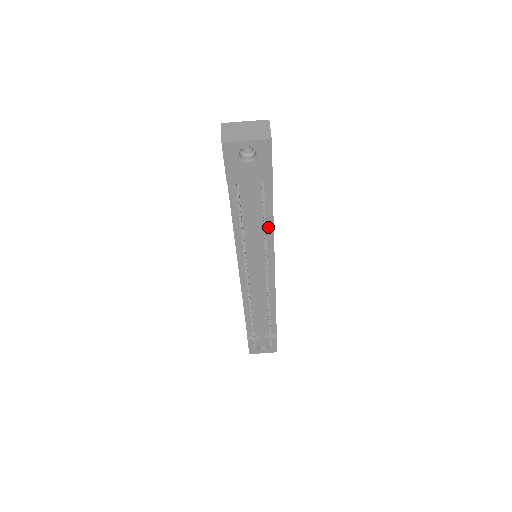
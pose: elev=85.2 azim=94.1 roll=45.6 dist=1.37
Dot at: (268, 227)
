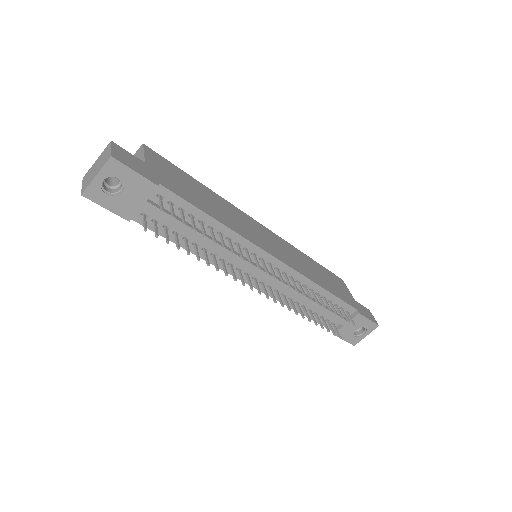
Dot at: (215, 226)
